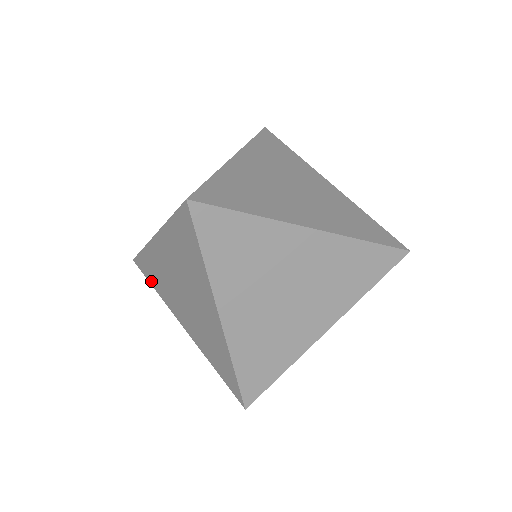
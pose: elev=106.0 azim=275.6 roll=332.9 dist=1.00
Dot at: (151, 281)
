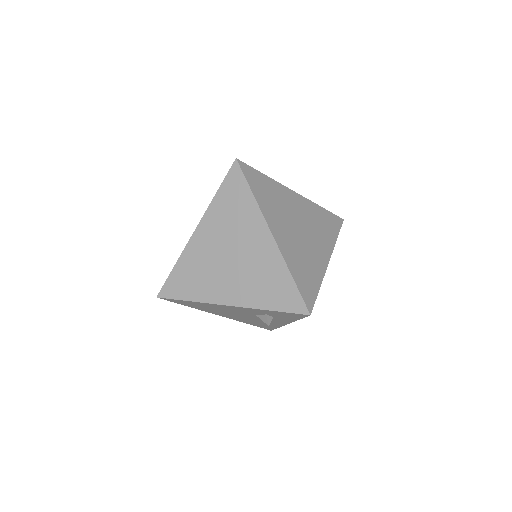
Dot at: (183, 295)
